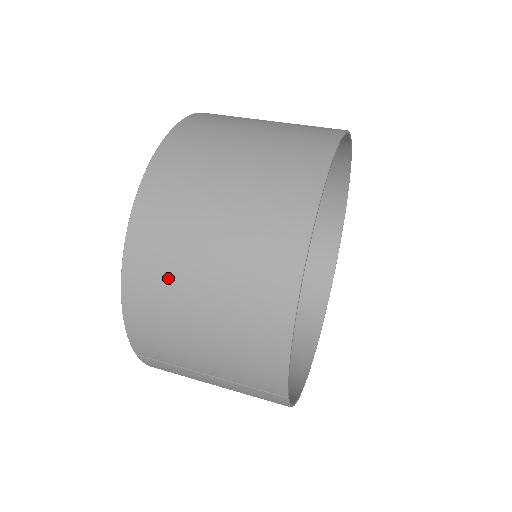
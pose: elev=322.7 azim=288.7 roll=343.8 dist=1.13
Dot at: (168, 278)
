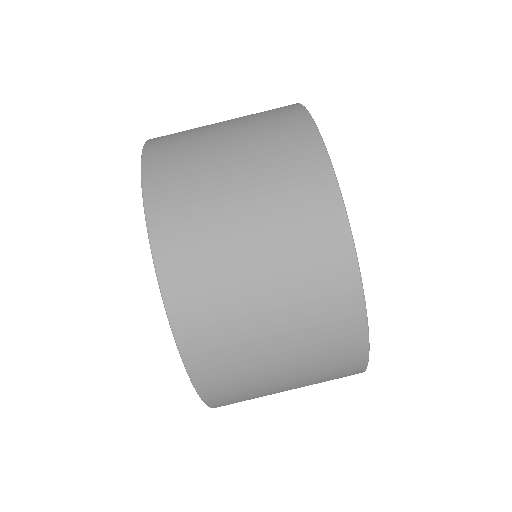
Dot at: (242, 370)
